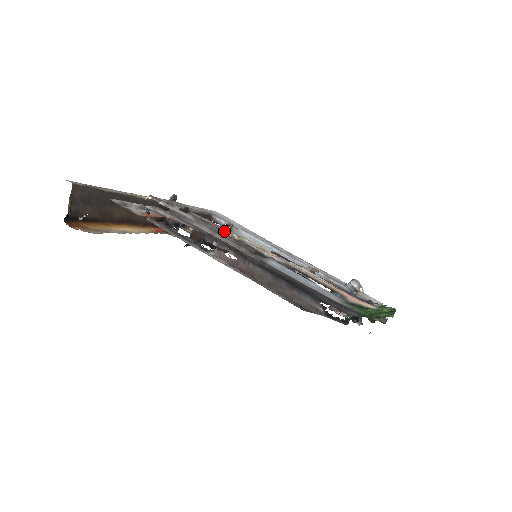
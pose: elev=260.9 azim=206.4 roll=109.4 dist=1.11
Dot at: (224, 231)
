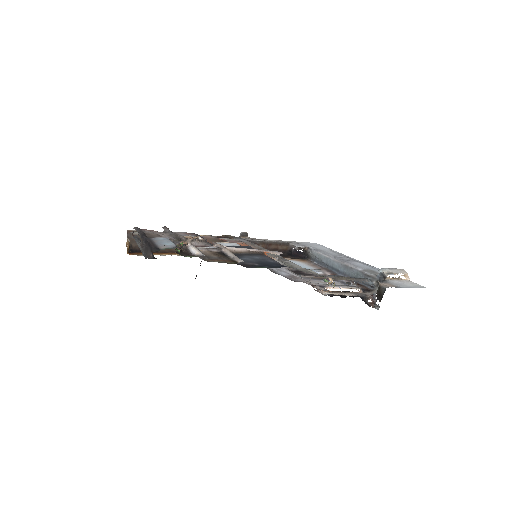
Dot at: occluded
